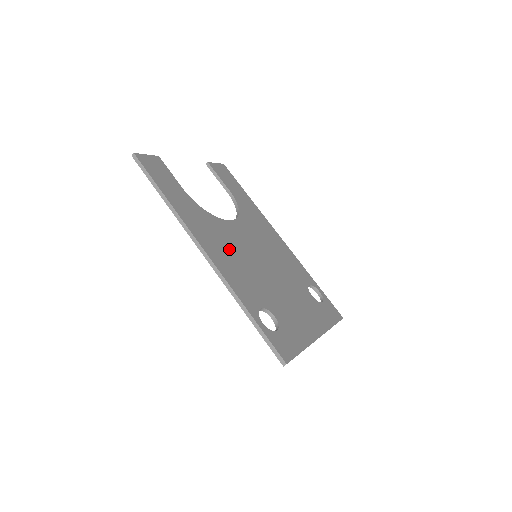
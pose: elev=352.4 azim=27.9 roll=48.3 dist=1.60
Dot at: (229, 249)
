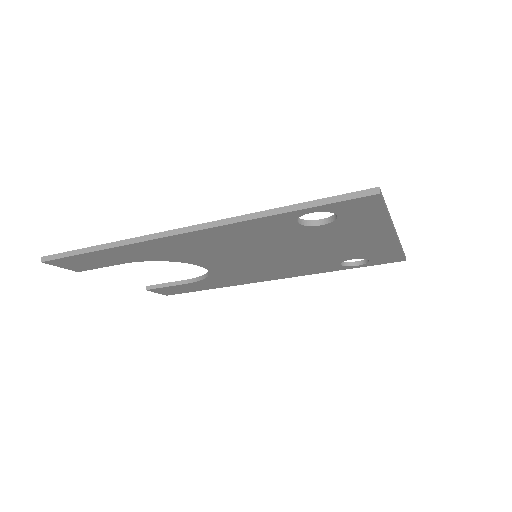
Dot at: occluded
